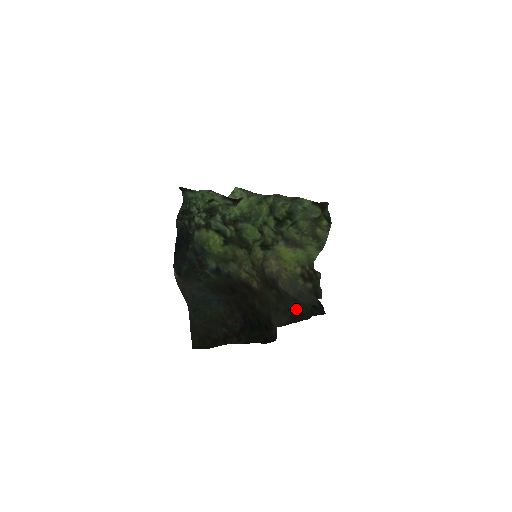
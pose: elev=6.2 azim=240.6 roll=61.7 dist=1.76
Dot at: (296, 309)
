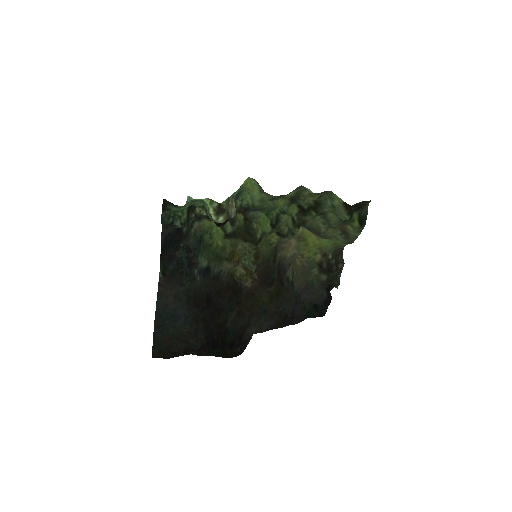
Dot at: (288, 312)
